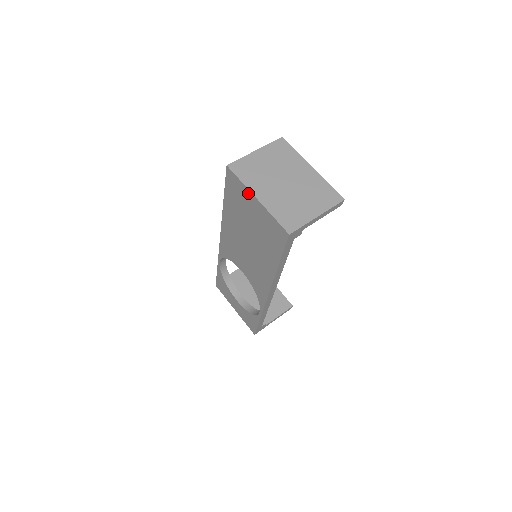
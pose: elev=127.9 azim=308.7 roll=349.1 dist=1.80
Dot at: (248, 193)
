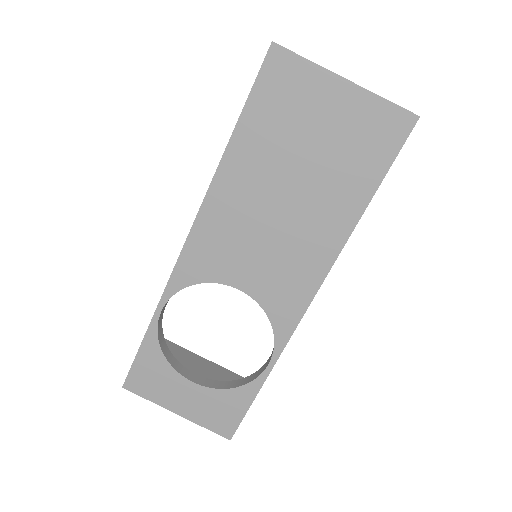
Dot at: (323, 78)
